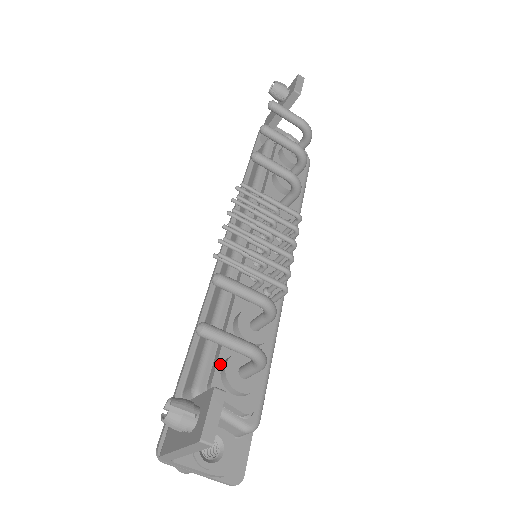
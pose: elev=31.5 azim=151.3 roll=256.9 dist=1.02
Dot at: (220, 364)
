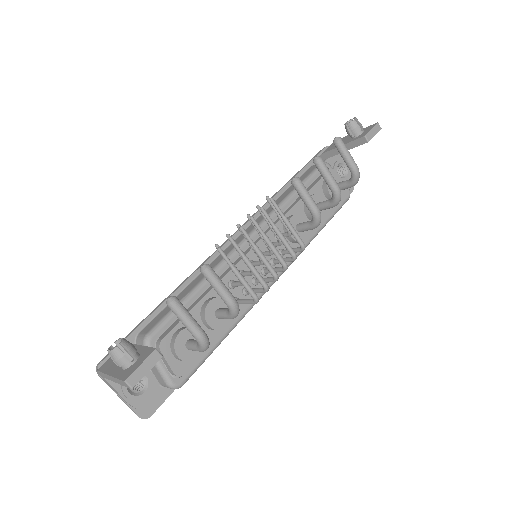
Dot at: (176, 328)
